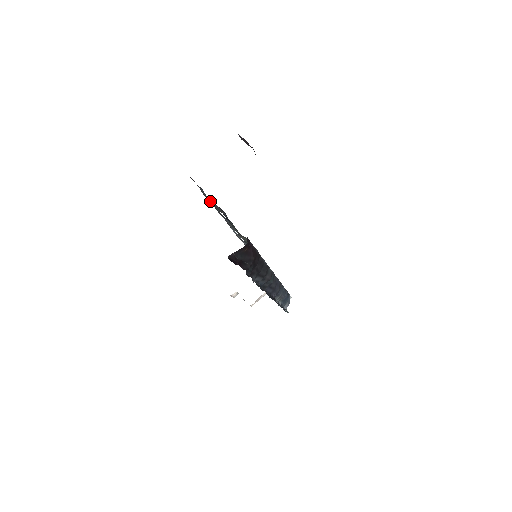
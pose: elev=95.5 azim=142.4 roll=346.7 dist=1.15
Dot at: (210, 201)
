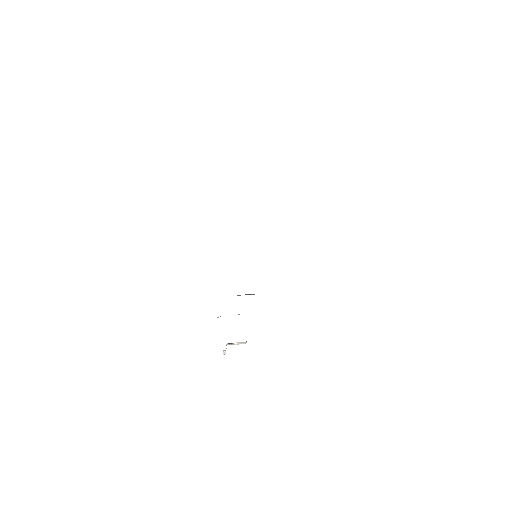
Dot at: occluded
